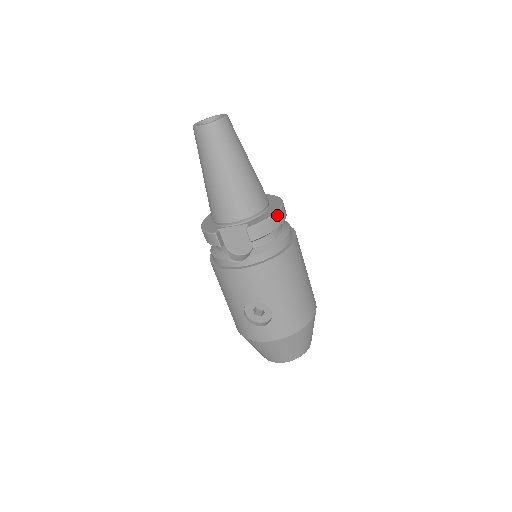
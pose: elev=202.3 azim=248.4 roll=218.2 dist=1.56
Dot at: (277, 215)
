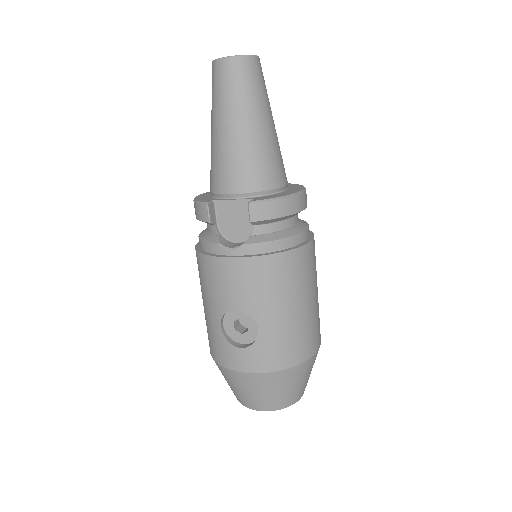
Dot at: (294, 198)
